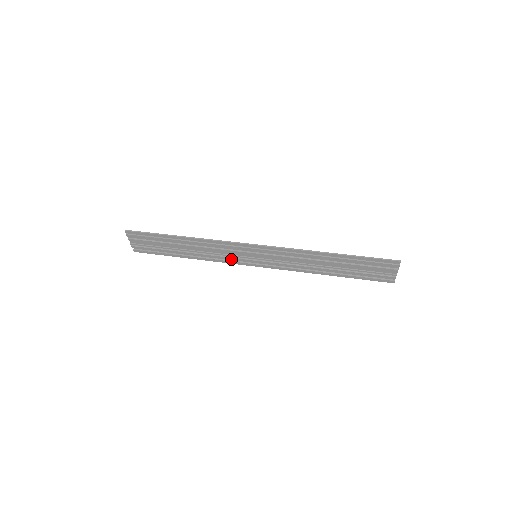
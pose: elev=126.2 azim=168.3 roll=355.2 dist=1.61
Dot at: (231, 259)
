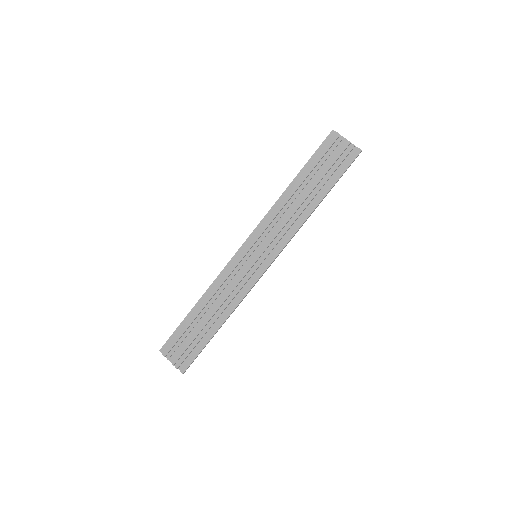
Dot at: (247, 285)
